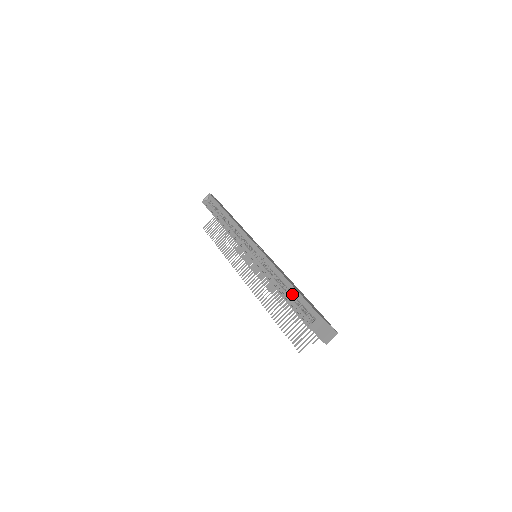
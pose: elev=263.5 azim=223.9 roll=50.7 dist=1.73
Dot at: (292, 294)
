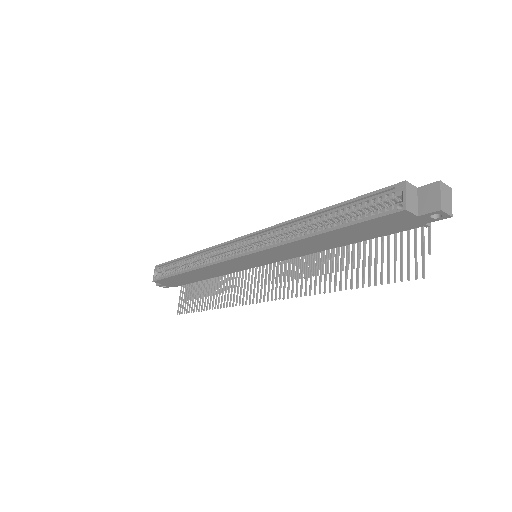
Dot at: (338, 218)
